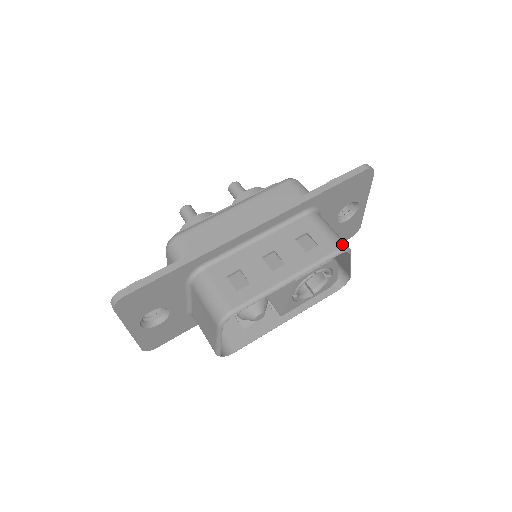
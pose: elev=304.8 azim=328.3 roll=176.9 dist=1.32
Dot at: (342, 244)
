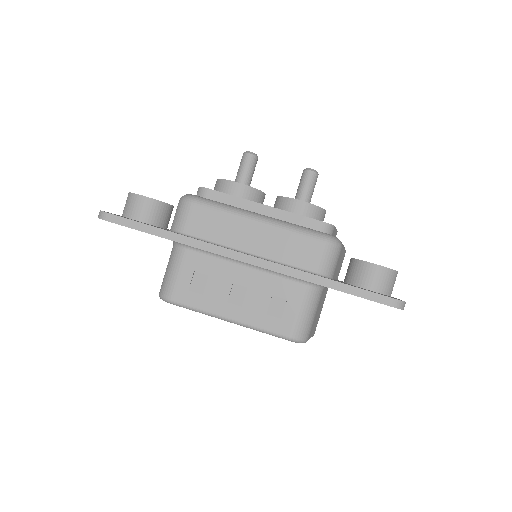
Dot at: (300, 336)
